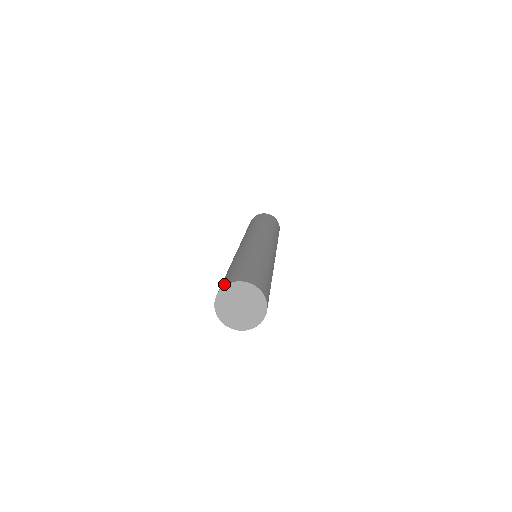
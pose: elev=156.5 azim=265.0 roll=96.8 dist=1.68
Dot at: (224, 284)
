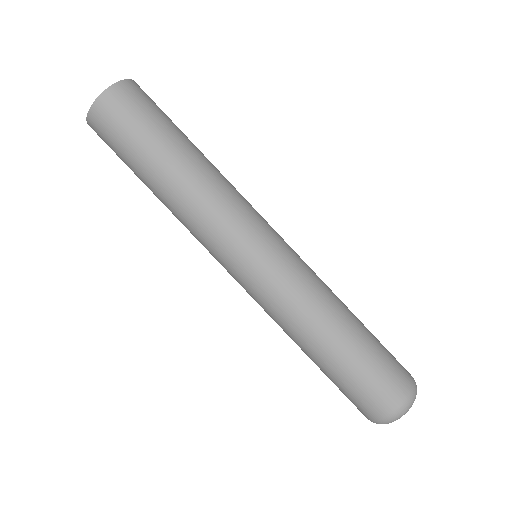
Dot at: occluded
